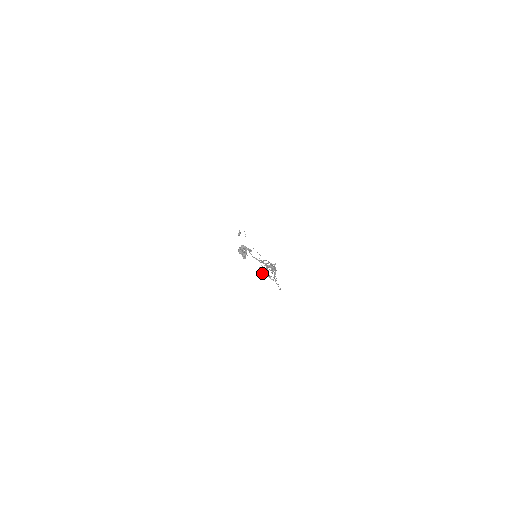
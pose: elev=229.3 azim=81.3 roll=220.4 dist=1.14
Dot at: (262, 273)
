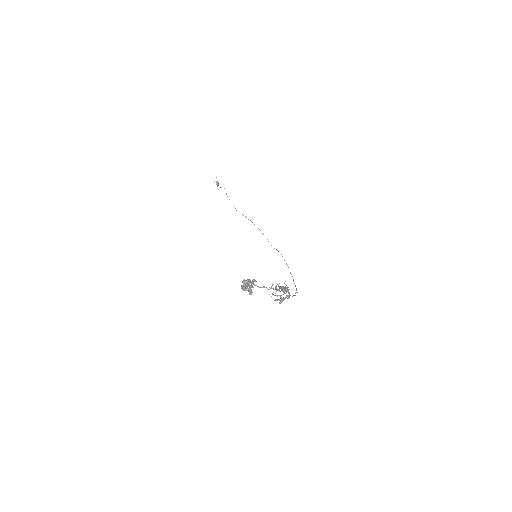
Dot at: (276, 300)
